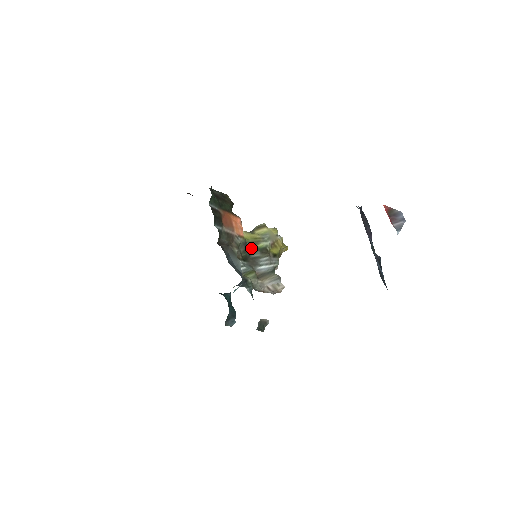
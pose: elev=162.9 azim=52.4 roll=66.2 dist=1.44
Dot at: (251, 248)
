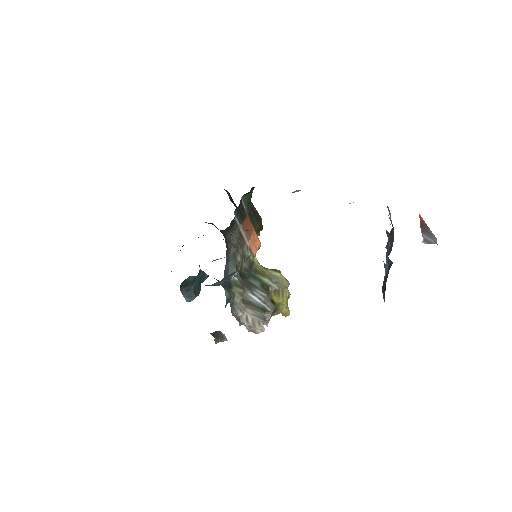
Dot at: (254, 274)
